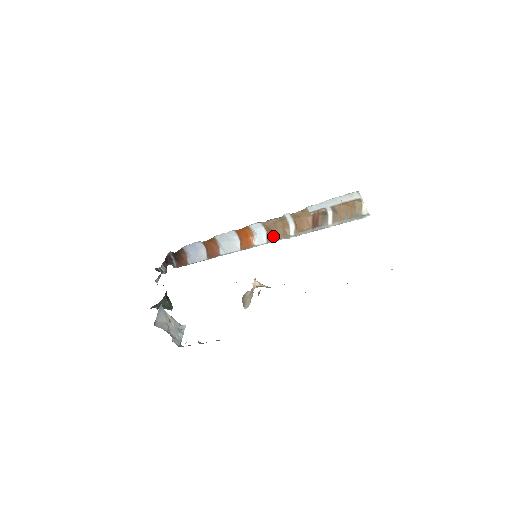
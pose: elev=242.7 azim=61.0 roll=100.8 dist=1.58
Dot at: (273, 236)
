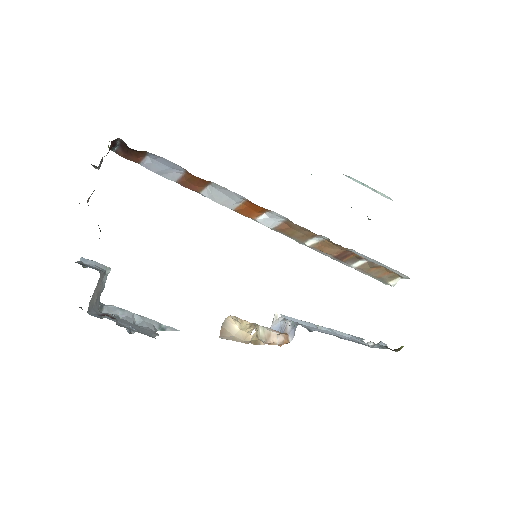
Dot at: (286, 231)
